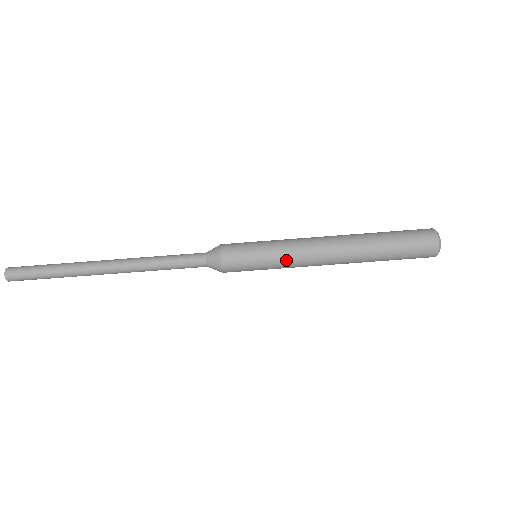
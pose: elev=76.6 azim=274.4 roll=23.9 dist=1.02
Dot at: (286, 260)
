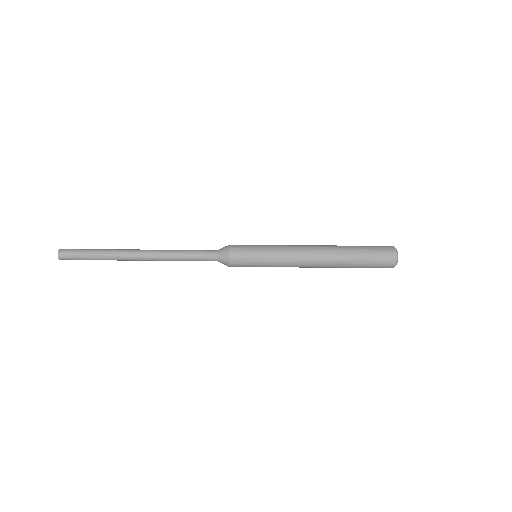
Dot at: occluded
